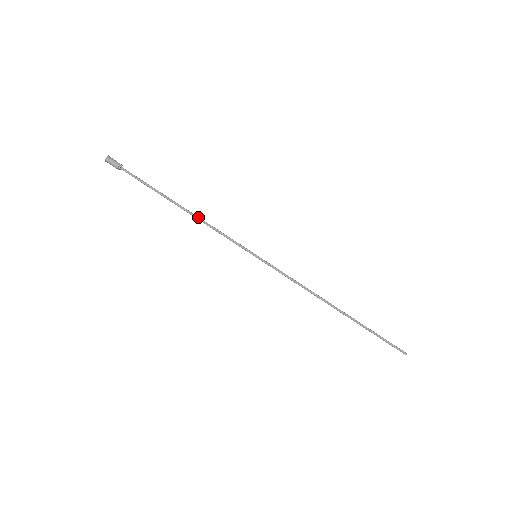
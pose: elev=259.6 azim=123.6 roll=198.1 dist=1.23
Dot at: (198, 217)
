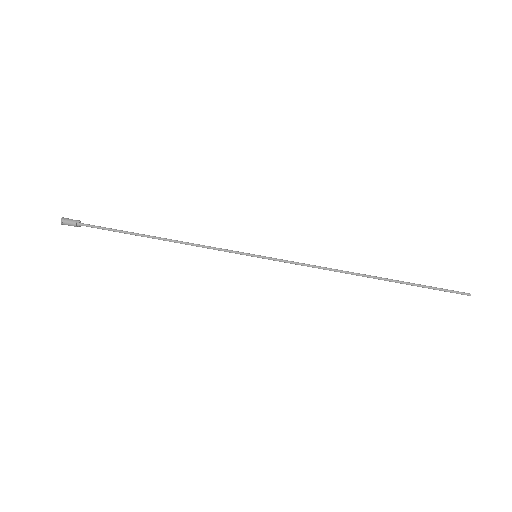
Dot at: (178, 241)
